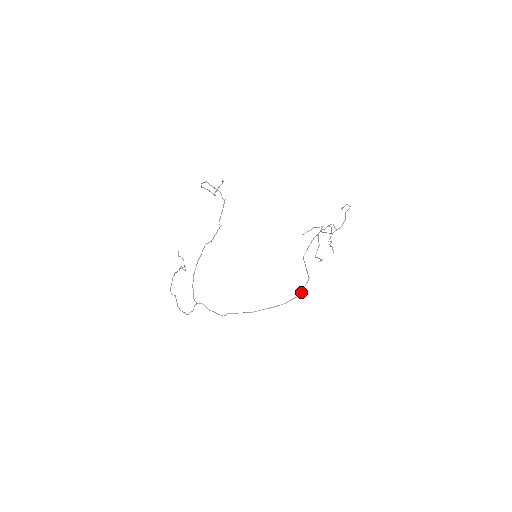
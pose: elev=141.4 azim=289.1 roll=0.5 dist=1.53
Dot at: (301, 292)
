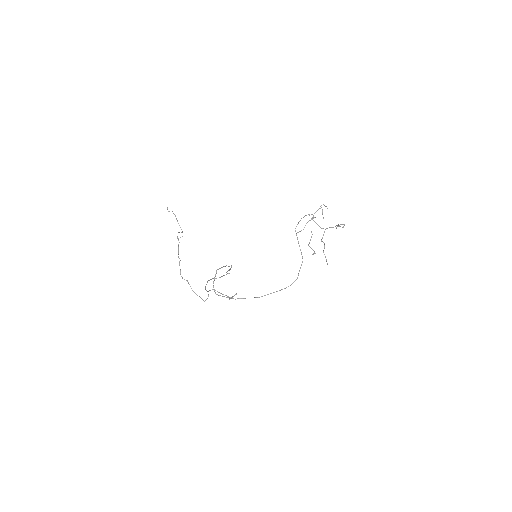
Dot at: occluded
